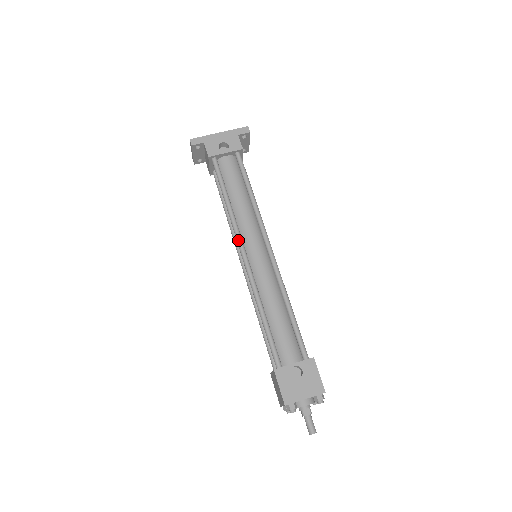
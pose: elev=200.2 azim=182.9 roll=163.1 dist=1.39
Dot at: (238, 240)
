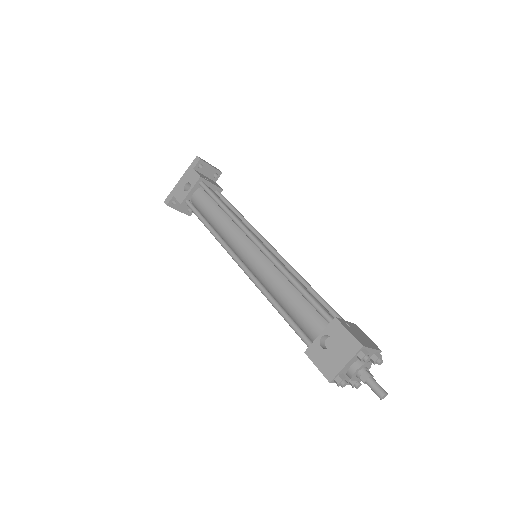
Dot at: (229, 254)
